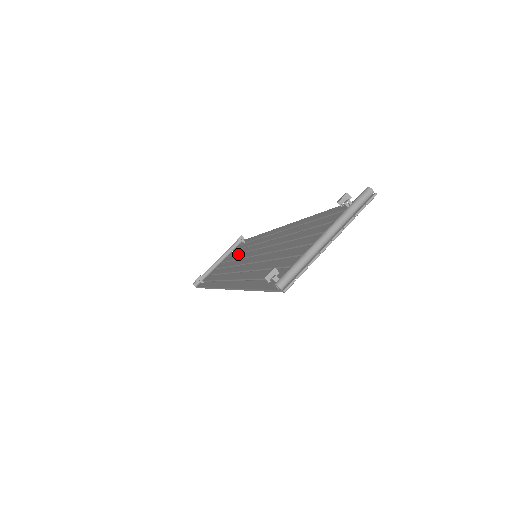
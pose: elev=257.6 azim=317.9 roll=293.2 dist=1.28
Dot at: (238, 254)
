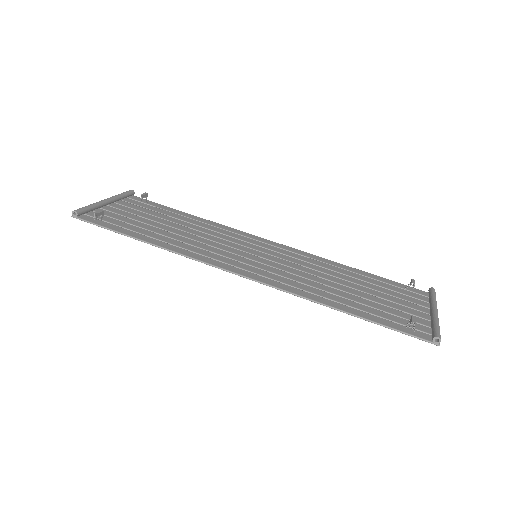
Dot at: (170, 221)
